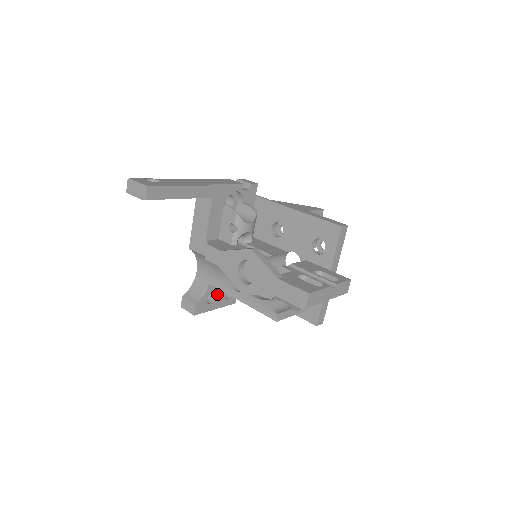
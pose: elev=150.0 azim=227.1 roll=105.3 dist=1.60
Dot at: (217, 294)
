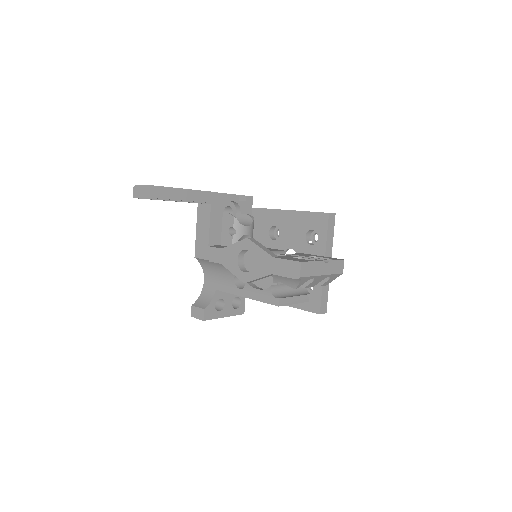
Dot at: (224, 302)
